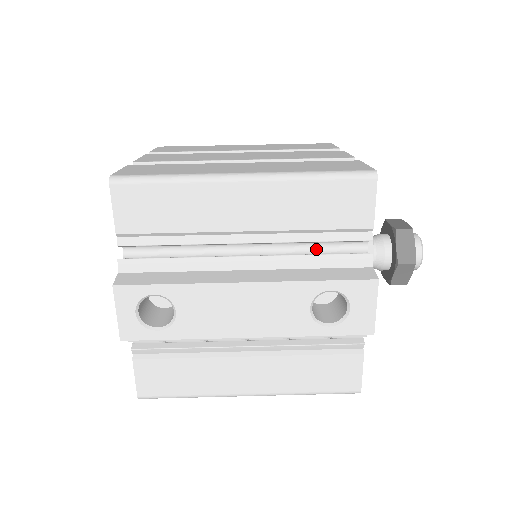
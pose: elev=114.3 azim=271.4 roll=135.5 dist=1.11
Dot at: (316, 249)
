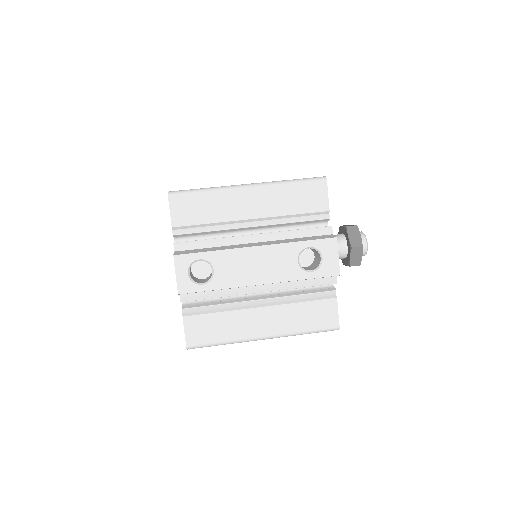
Dot at: occluded
